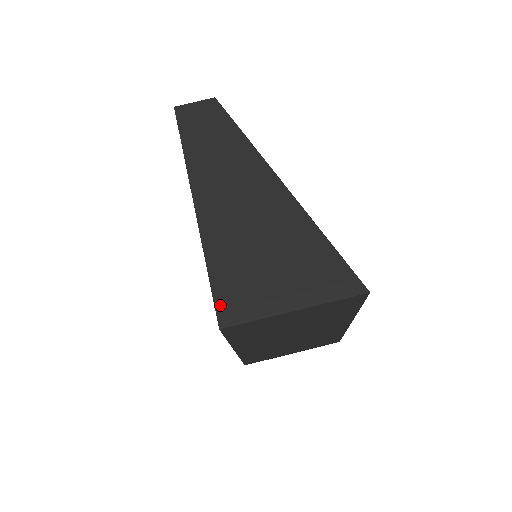
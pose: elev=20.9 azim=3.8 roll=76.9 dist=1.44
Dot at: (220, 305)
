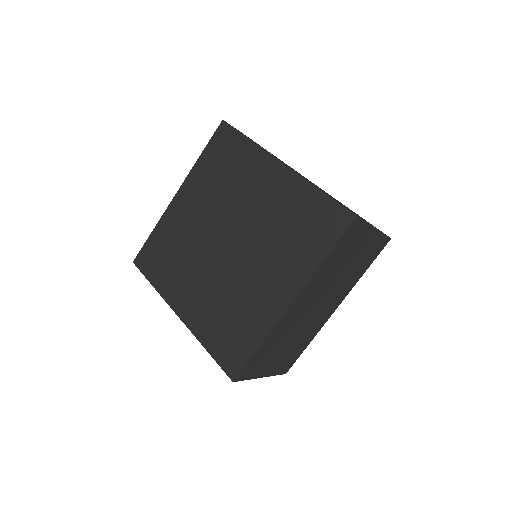
Dot at: (345, 207)
